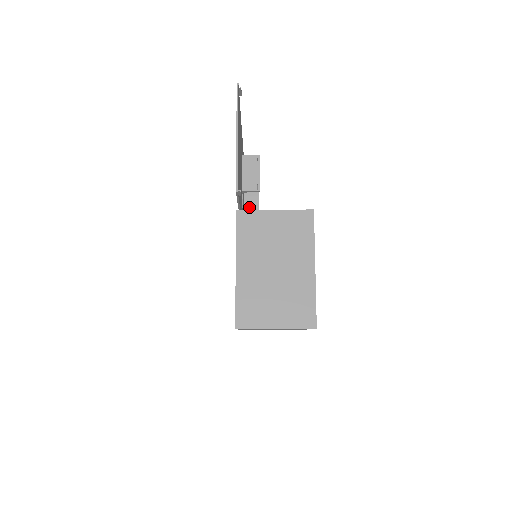
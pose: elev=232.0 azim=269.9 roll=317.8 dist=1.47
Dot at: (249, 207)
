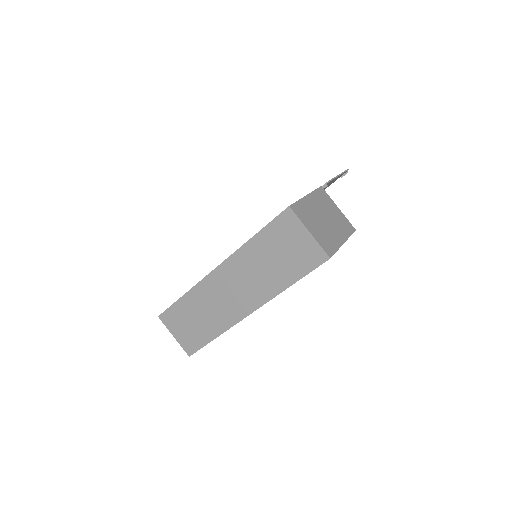
Dot at: occluded
